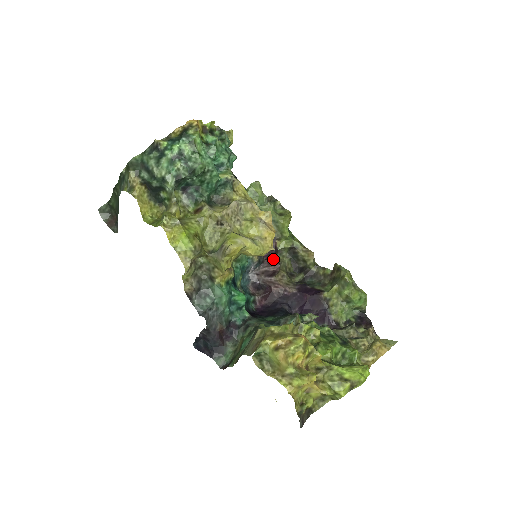
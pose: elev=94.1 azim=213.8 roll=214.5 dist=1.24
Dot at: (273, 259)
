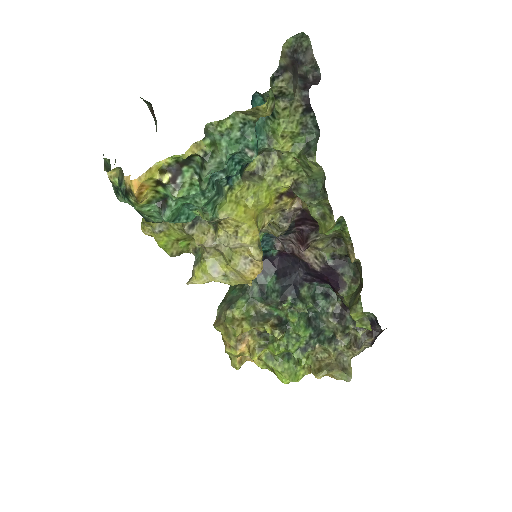
Dot at: (303, 238)
